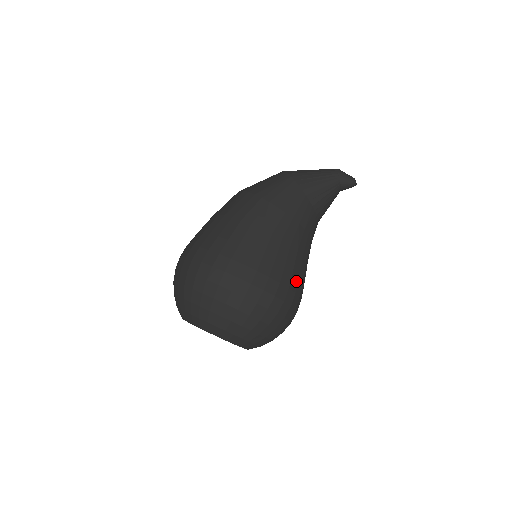
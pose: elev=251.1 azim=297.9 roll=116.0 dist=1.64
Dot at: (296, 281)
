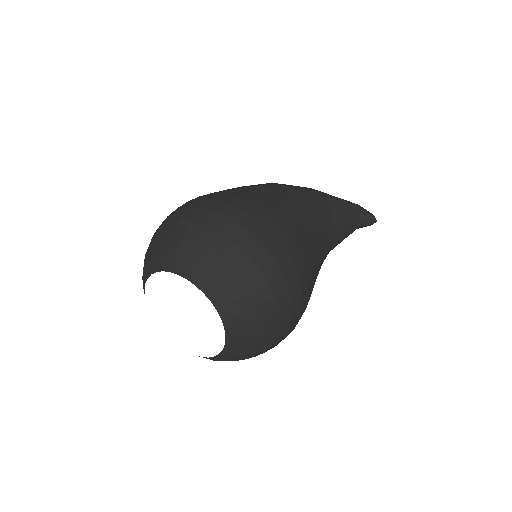
Dot at: (308, 258)
